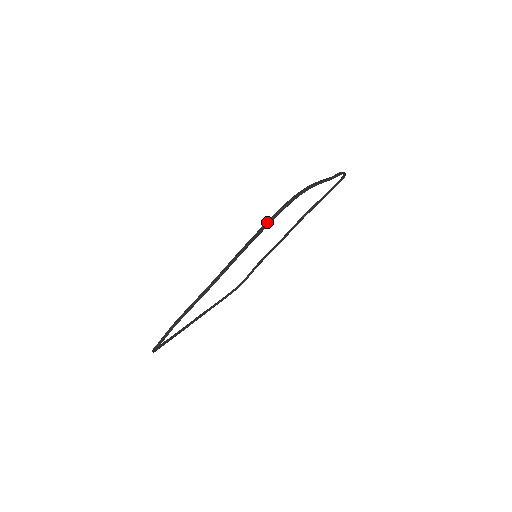
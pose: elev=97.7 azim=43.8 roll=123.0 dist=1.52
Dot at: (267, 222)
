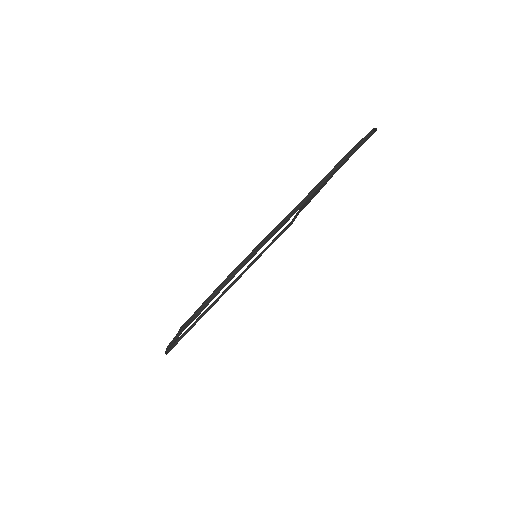
Dot at: (184, 324)
